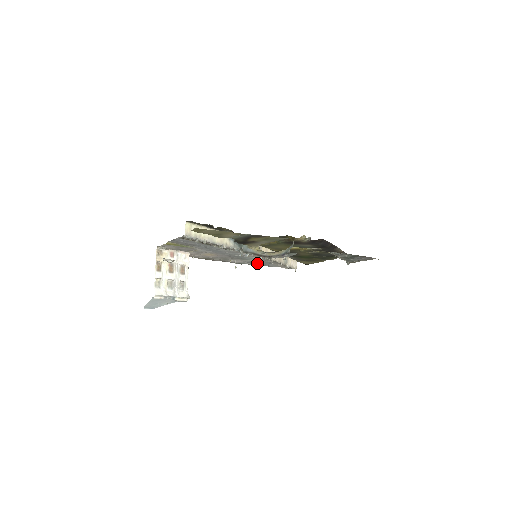
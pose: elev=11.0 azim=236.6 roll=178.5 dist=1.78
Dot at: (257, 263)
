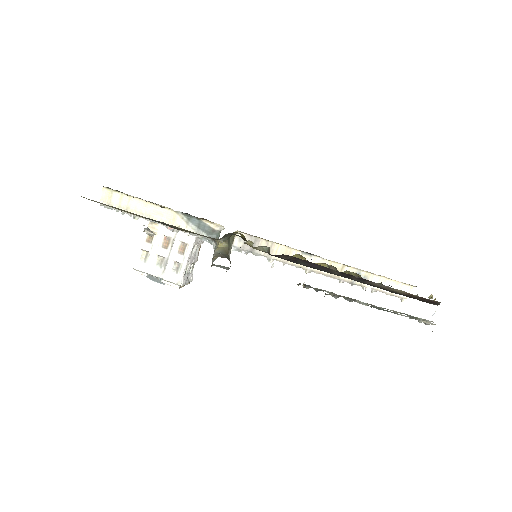
Dot at: occluded
